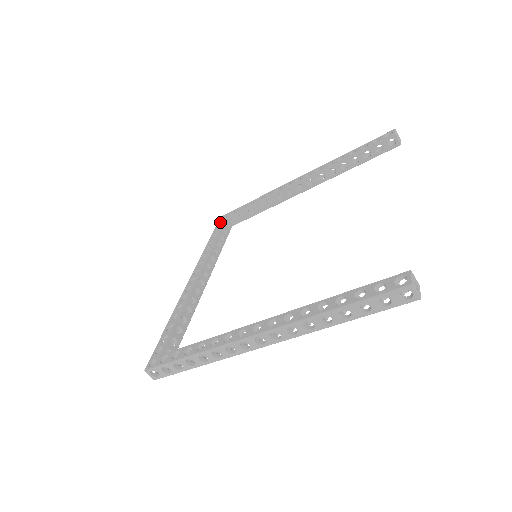
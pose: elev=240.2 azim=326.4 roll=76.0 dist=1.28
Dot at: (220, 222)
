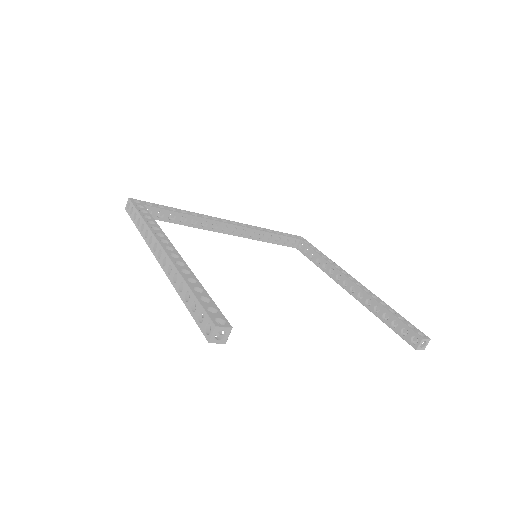
Dot at: (295, 236)
